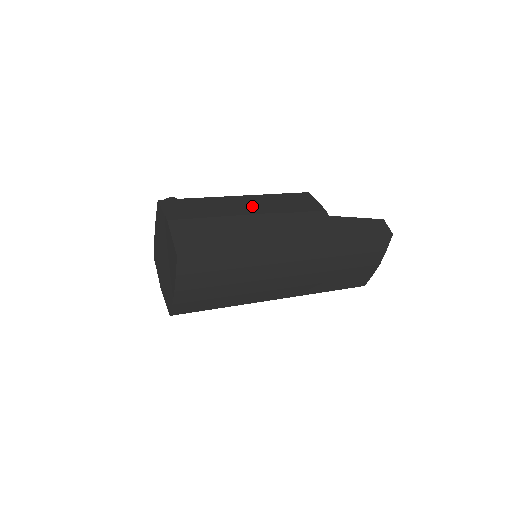
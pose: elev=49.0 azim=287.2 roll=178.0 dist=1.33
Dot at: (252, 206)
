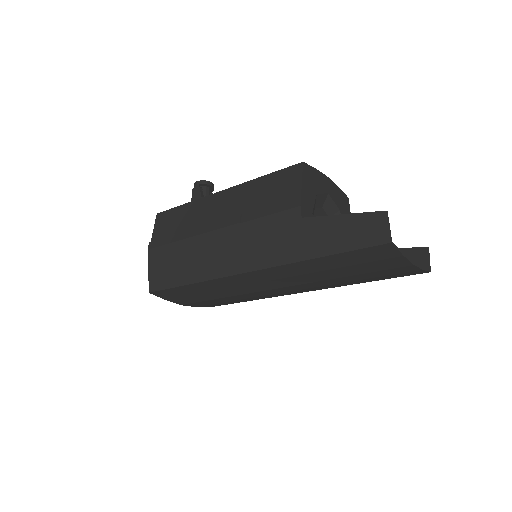
Dot at: (223, 211)
